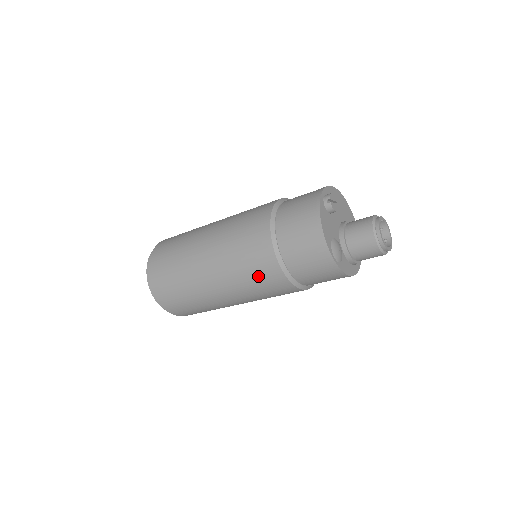
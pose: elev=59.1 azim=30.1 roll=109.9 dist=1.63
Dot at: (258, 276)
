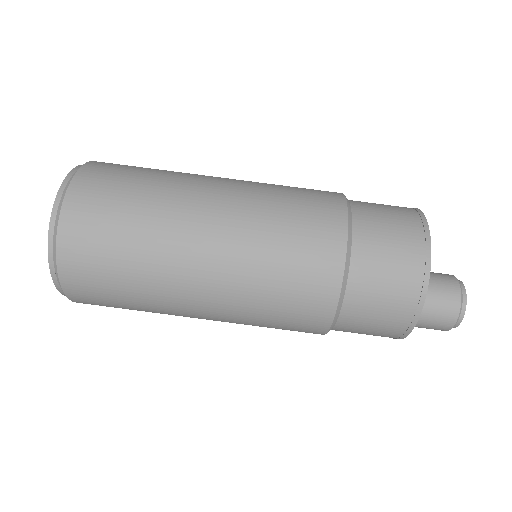
Dot at: (298, 251)
